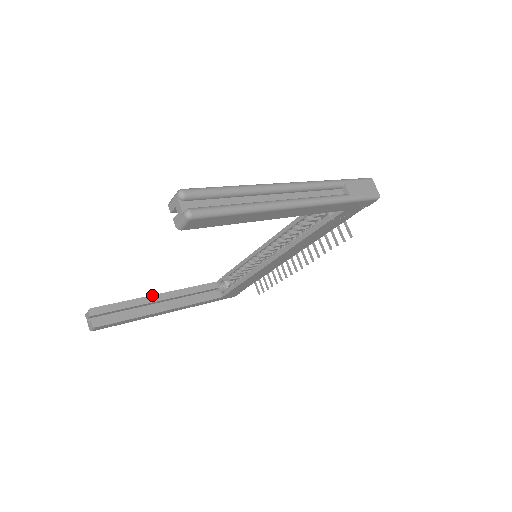
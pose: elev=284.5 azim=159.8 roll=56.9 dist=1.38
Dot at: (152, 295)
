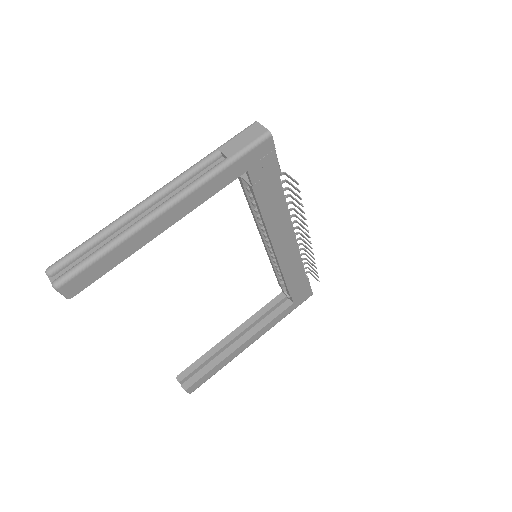
Dot at: (225, 337)
